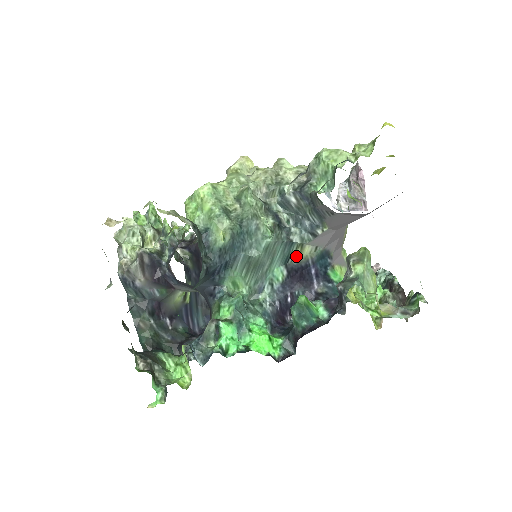
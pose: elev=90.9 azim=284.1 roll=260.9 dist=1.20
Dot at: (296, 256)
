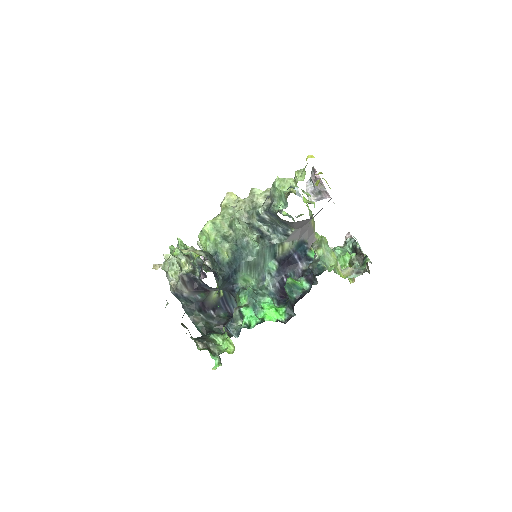
Dot at: (280, 251)
